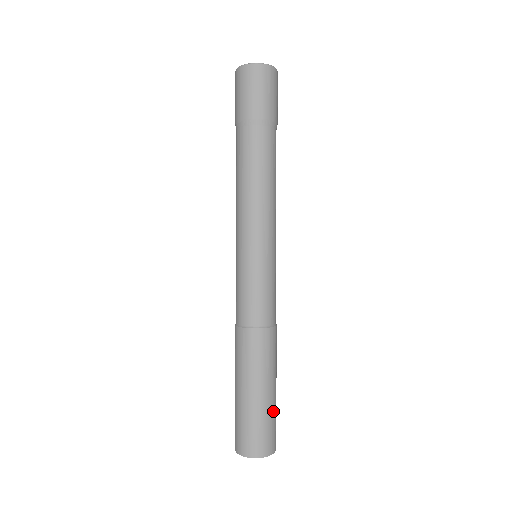
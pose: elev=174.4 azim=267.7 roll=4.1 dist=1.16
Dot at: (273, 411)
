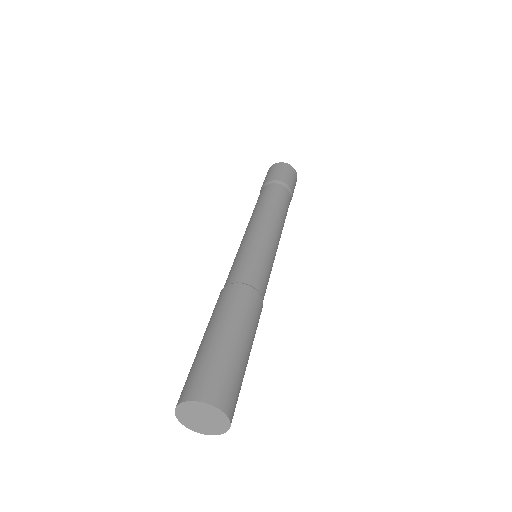
Dot at: (232, 360)
